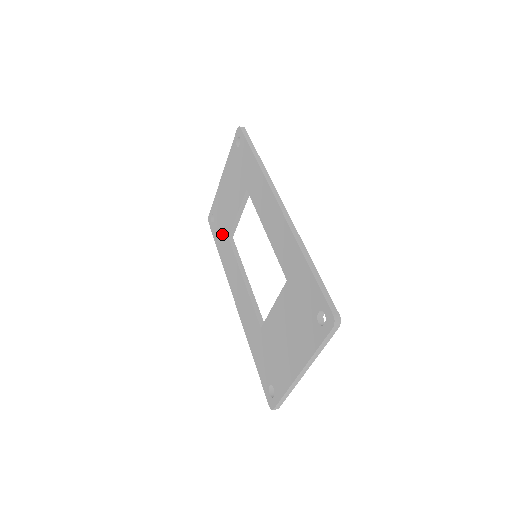
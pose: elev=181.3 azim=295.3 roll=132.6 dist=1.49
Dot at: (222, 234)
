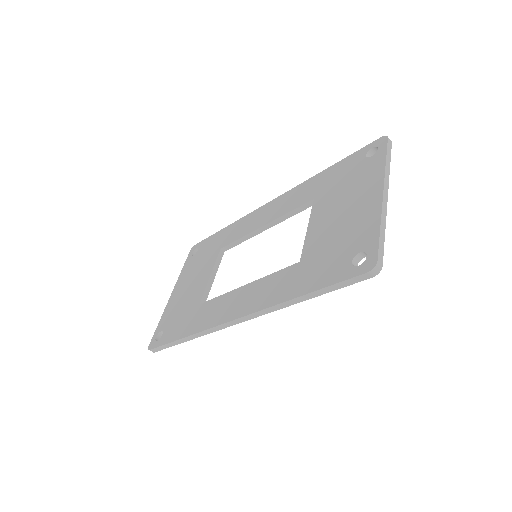
Dot at: (185, 317)
